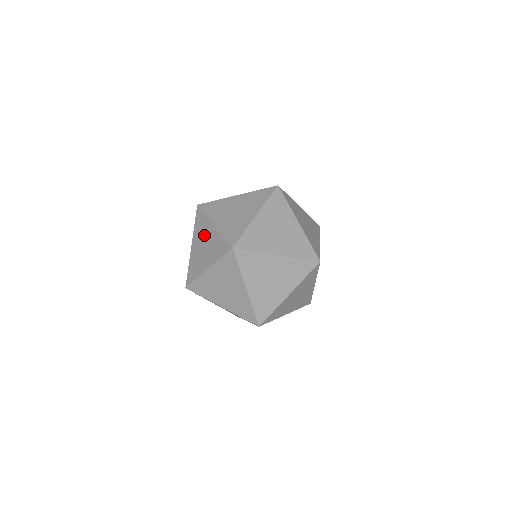
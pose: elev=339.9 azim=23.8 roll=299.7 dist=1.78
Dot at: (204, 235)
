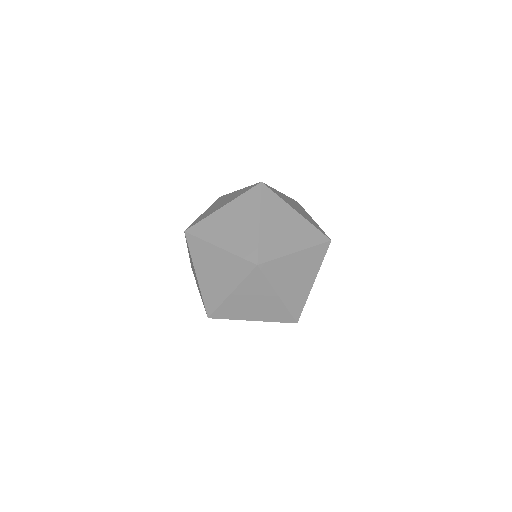
Dot at: (224, 199)
